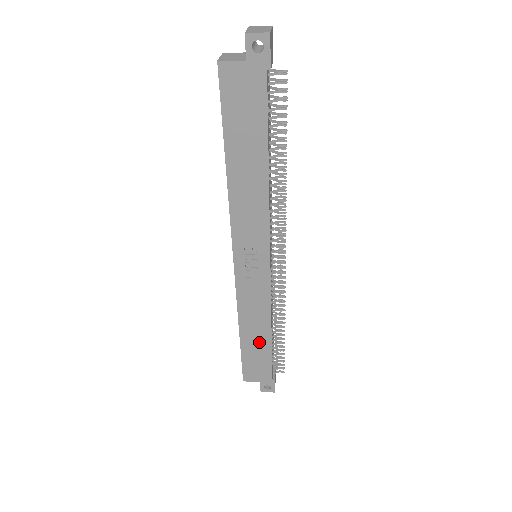
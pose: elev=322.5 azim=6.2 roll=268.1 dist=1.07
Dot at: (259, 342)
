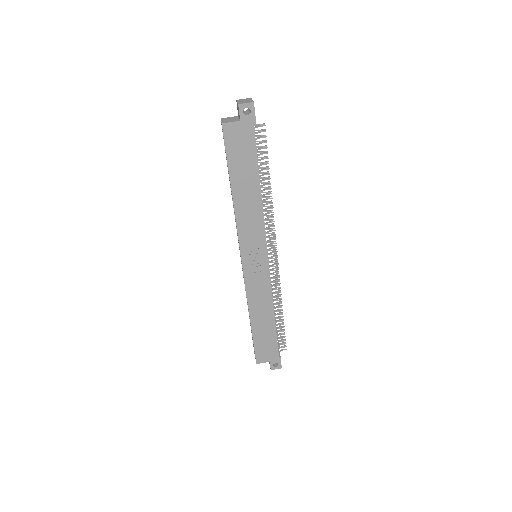
Dot at: (266, 325)
